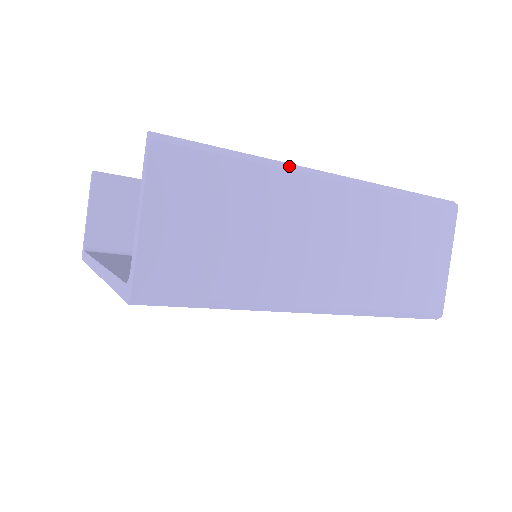
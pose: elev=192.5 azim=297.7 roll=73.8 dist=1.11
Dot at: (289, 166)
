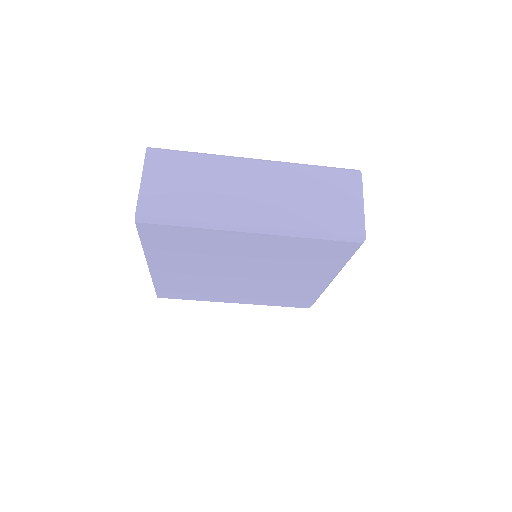
Dot at: (226, 156)
